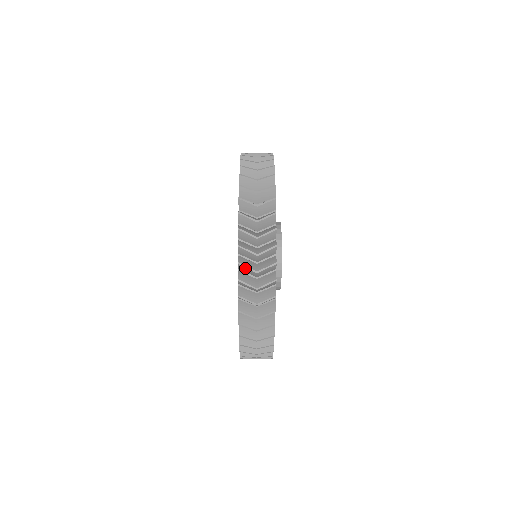
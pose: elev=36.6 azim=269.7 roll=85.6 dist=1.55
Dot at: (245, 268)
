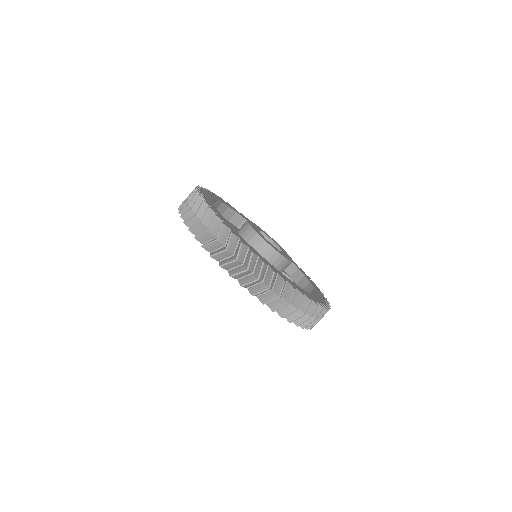
Dot at: occluded
